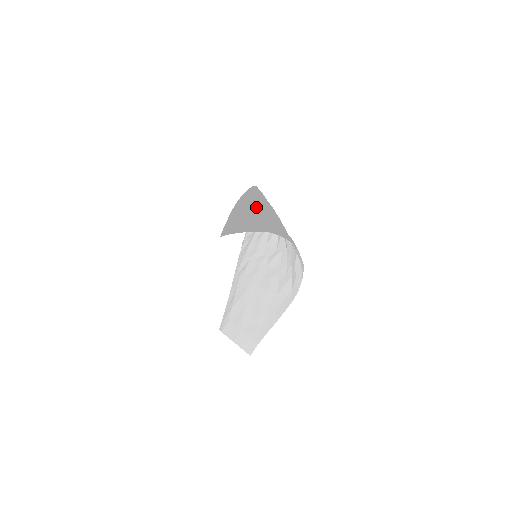
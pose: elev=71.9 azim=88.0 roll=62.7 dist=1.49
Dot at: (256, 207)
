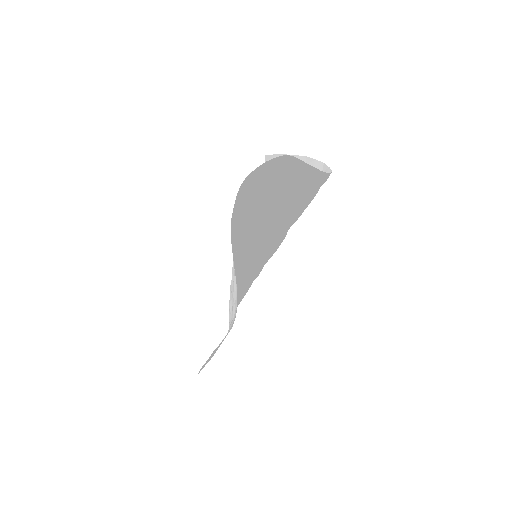
Dot at: occluded
